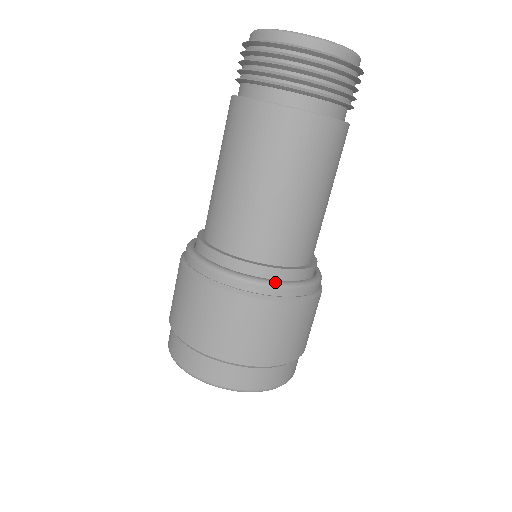
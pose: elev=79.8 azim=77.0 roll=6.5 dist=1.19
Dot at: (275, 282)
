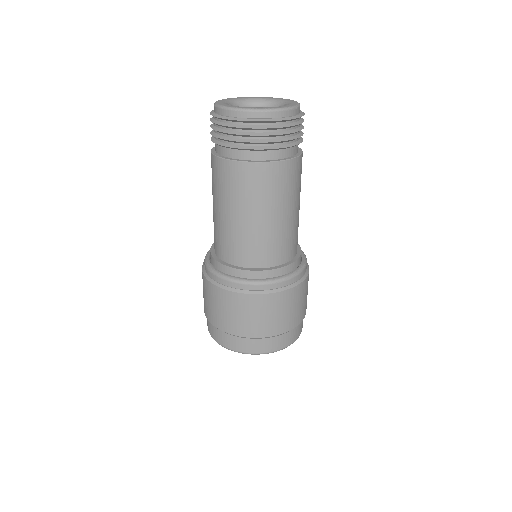
Dot at: (272, 280)
